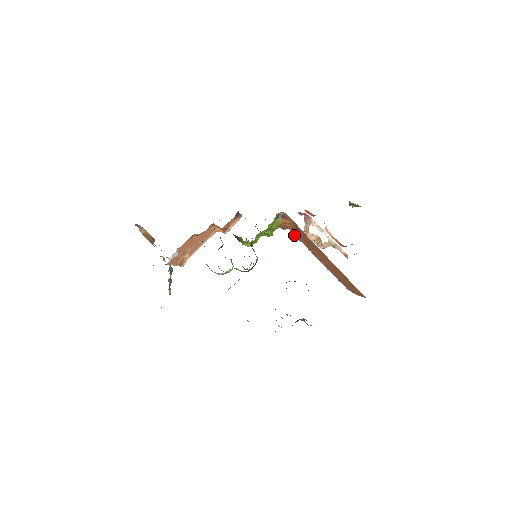
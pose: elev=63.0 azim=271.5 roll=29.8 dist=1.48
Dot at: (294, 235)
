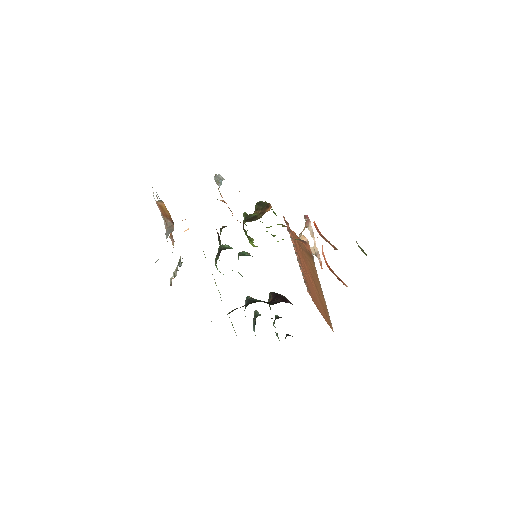
Dot at: (288, 231)
